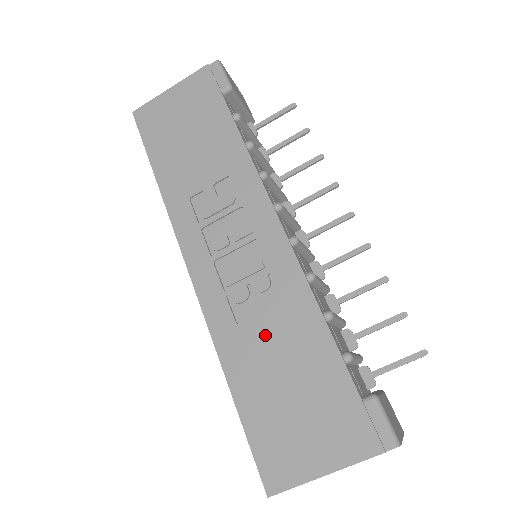
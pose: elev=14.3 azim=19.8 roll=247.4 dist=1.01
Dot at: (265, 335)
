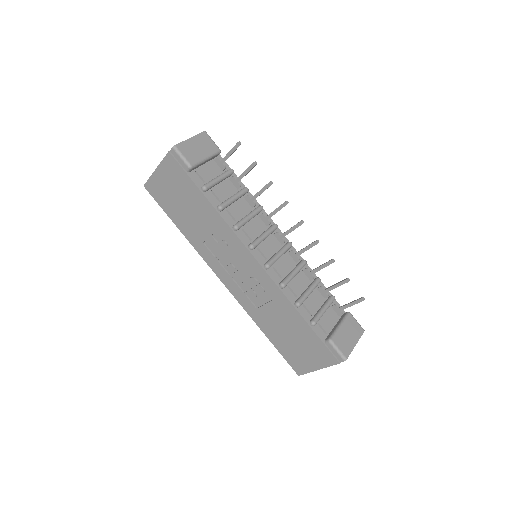
Dot at: (271, 314)
